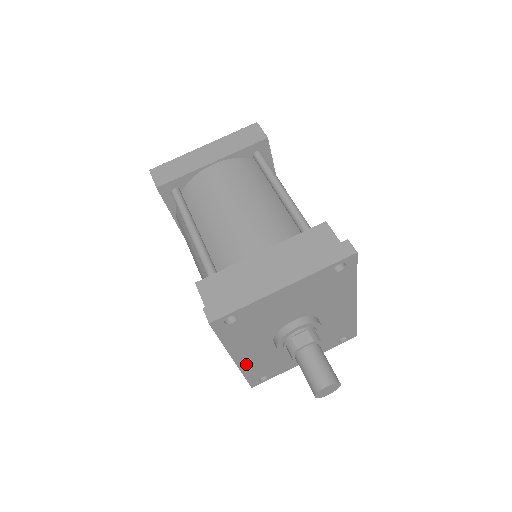
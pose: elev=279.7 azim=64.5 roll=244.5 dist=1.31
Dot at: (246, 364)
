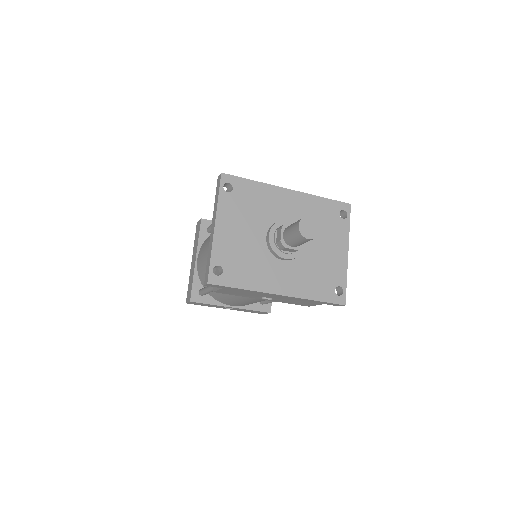
Dot at: (296, 291)
